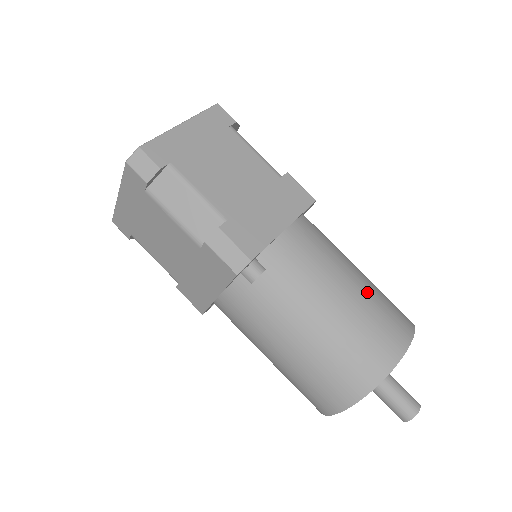
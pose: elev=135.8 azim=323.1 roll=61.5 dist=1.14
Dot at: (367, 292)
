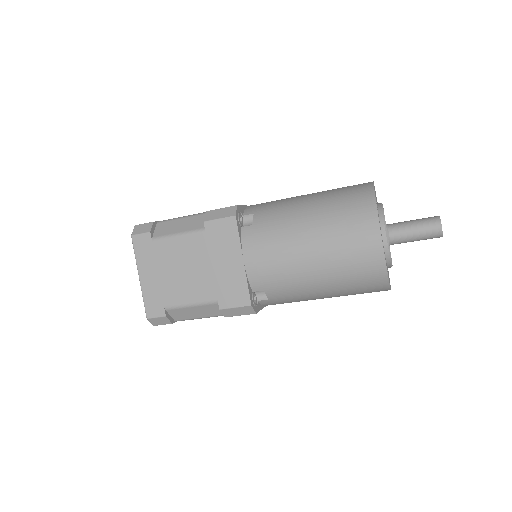
Dot at: (323, 232)
